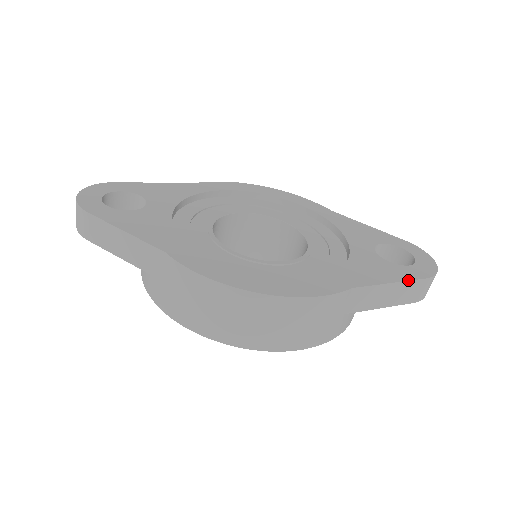
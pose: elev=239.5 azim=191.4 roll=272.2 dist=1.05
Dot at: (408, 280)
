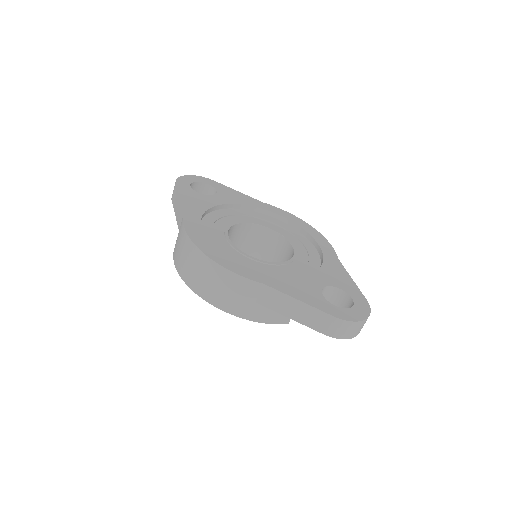
Dot at: (316, 307)
